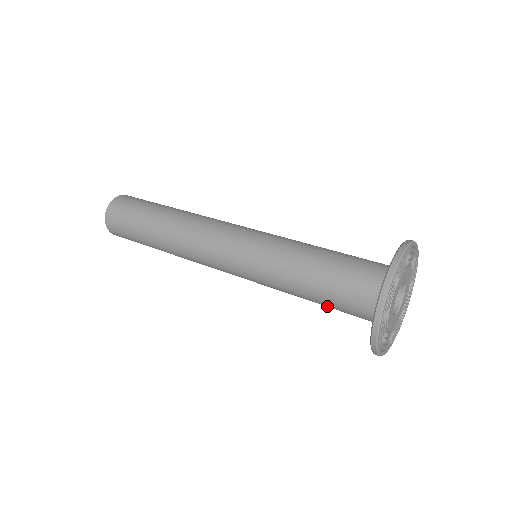
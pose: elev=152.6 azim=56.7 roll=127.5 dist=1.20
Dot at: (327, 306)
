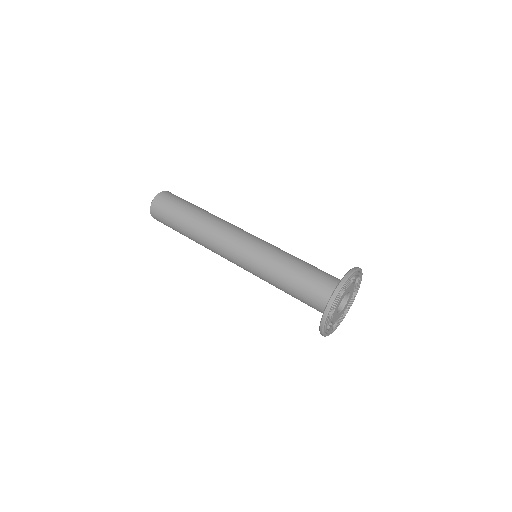
Dot at: (297, 291)
